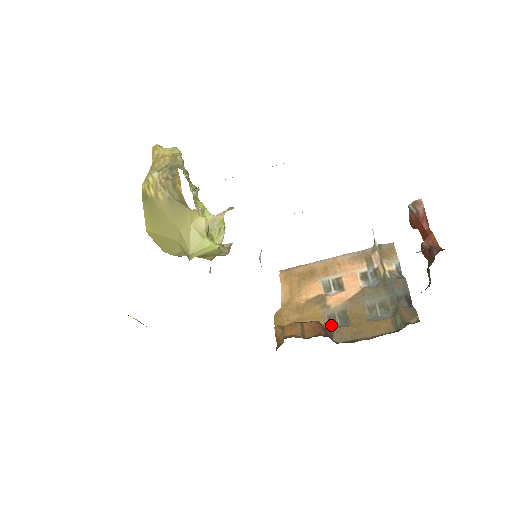
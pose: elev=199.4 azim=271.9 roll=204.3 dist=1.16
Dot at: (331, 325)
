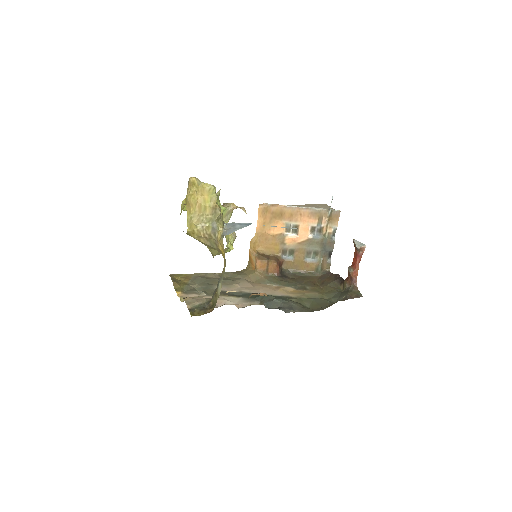
Dot at: (283, 255)
